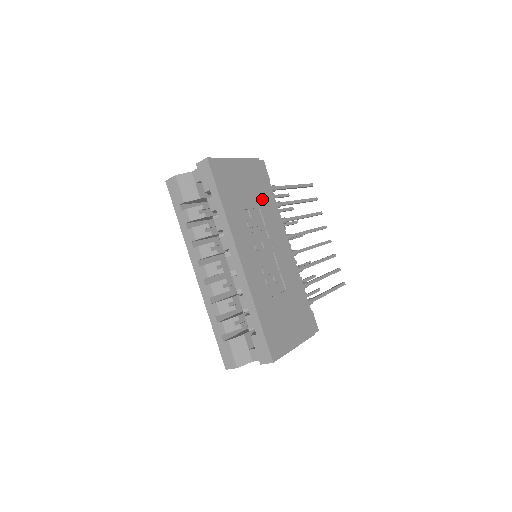
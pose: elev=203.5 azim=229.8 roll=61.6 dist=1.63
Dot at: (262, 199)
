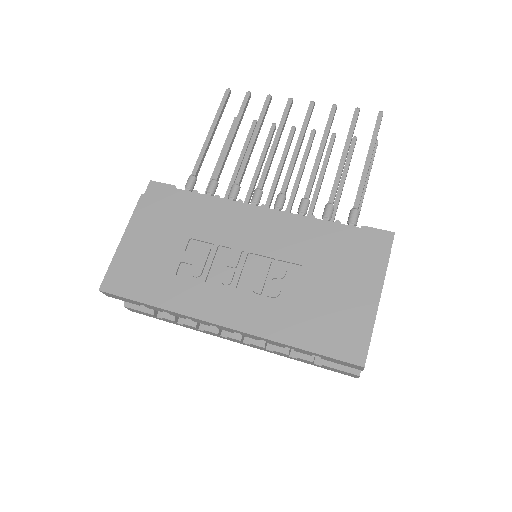
Dot at: (184, 225)
